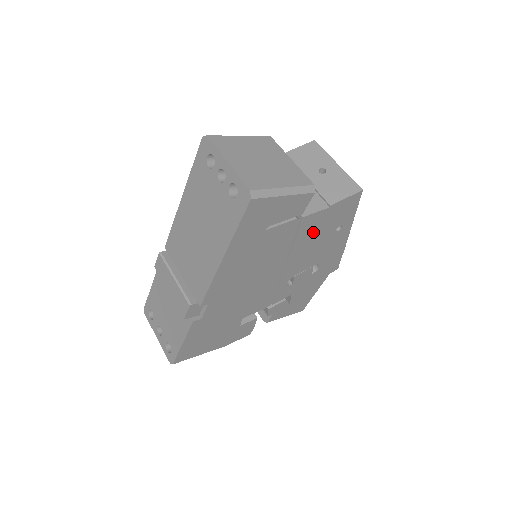
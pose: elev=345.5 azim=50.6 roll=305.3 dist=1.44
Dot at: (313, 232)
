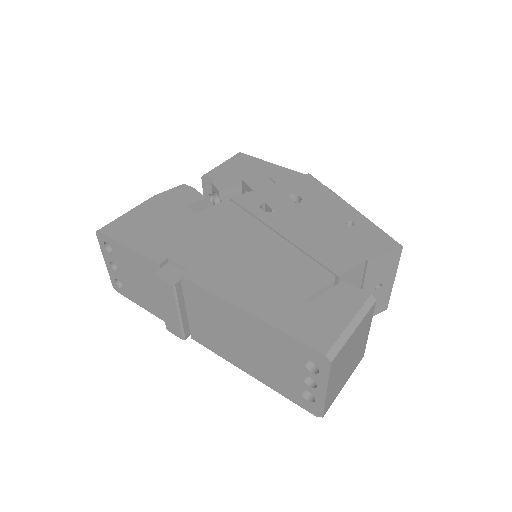
Dot at: occluded
